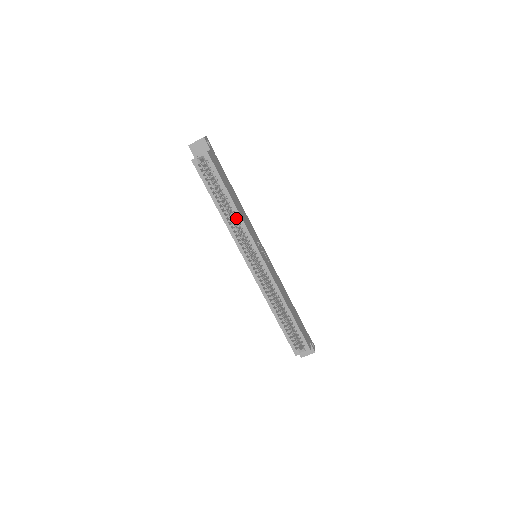
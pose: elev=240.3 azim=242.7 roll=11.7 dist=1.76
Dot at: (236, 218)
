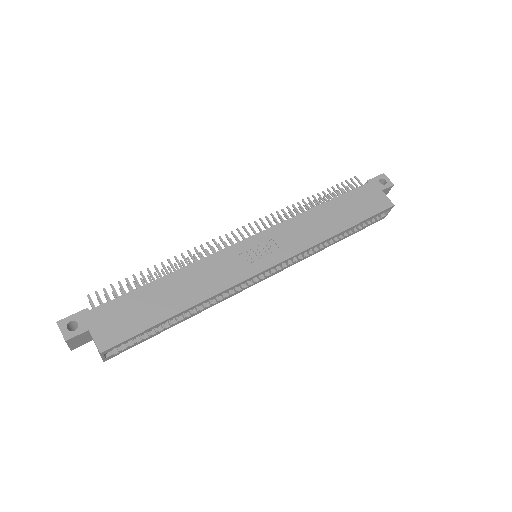
Dot at: occluded
